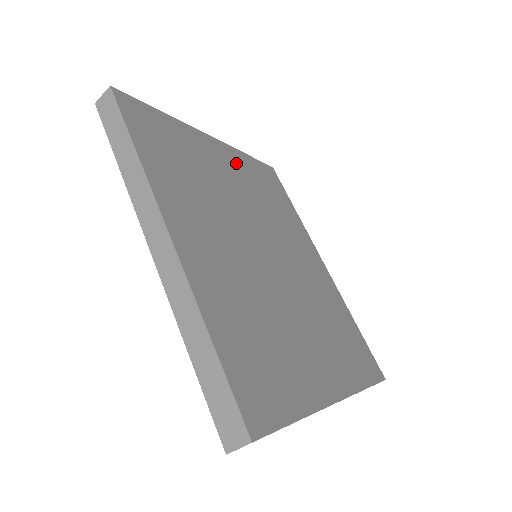
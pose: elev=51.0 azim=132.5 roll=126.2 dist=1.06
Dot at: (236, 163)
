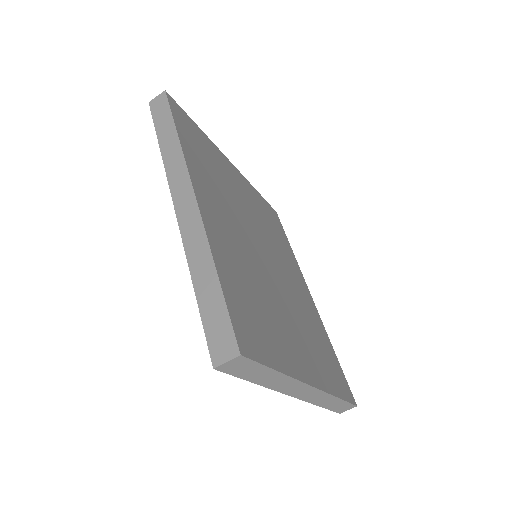
Dot at: (248, 190)
